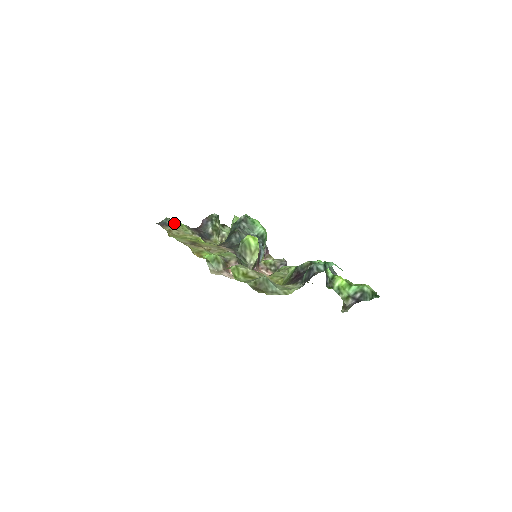
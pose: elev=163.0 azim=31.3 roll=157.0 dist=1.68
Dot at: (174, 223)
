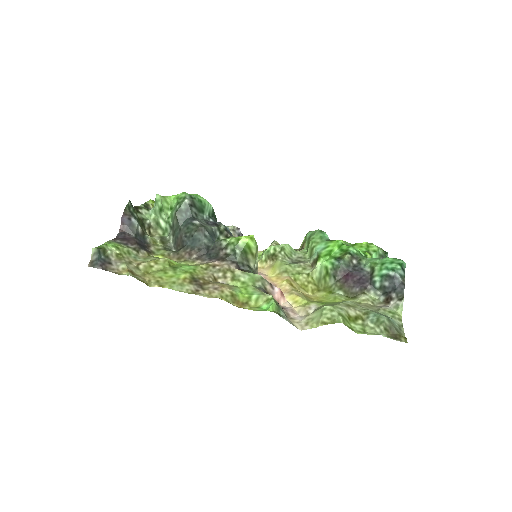
Dot at: (109, 251)
